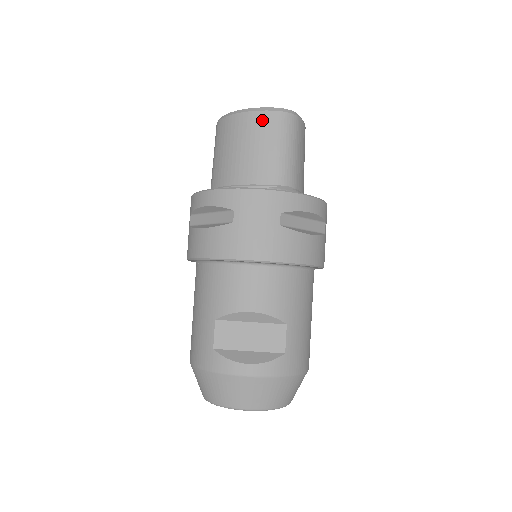
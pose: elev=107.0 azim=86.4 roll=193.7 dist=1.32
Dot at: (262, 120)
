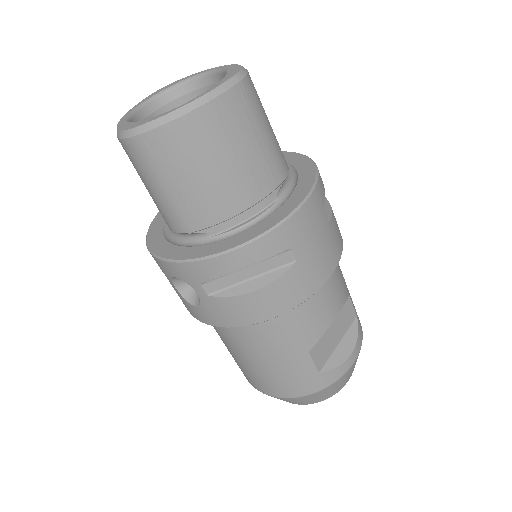
Dot at: (230, 107)
